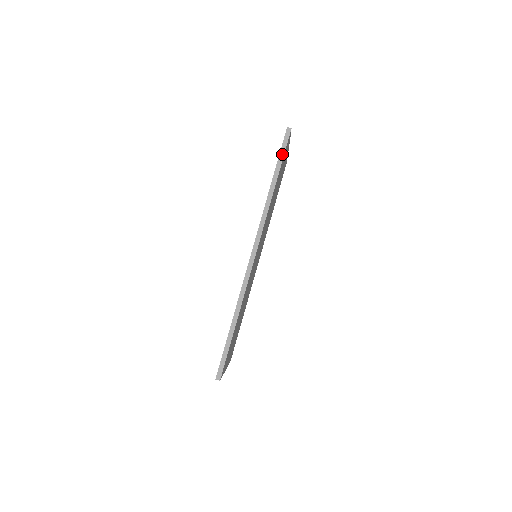
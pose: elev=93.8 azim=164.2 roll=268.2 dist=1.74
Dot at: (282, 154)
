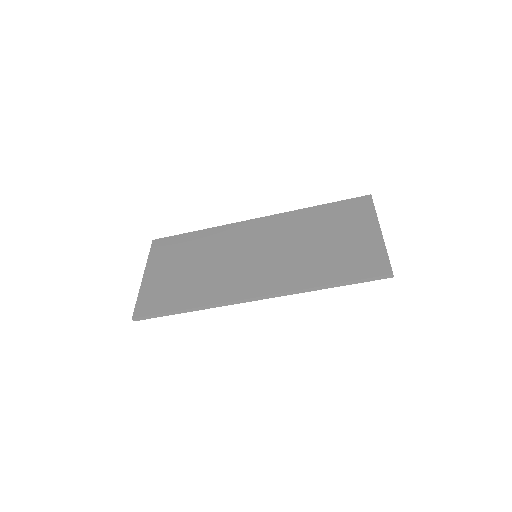
Dot at: (362, 281)
